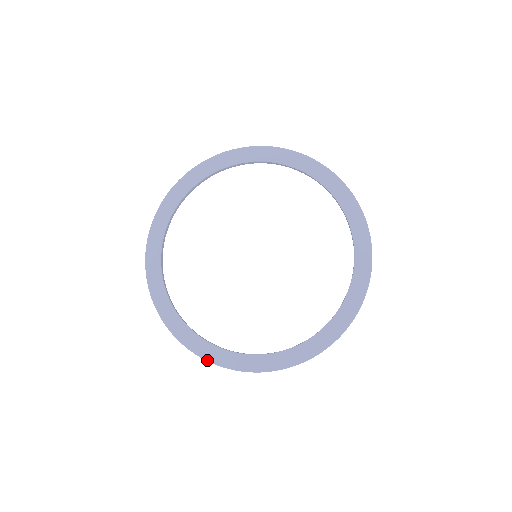
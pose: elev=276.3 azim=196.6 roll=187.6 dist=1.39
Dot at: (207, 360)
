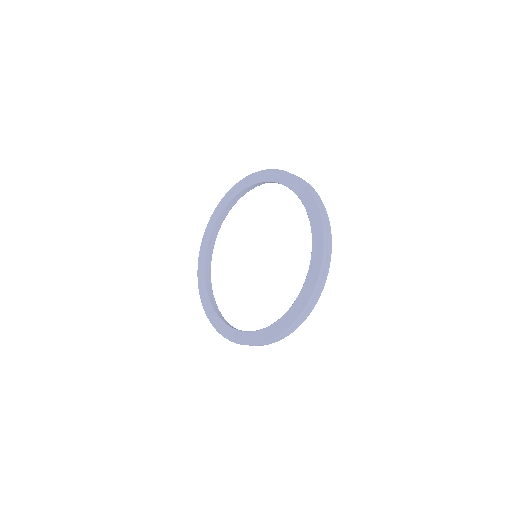
Dot at: (250, 345)
